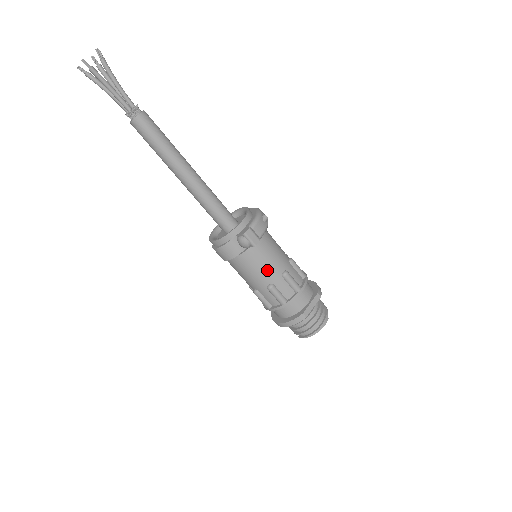
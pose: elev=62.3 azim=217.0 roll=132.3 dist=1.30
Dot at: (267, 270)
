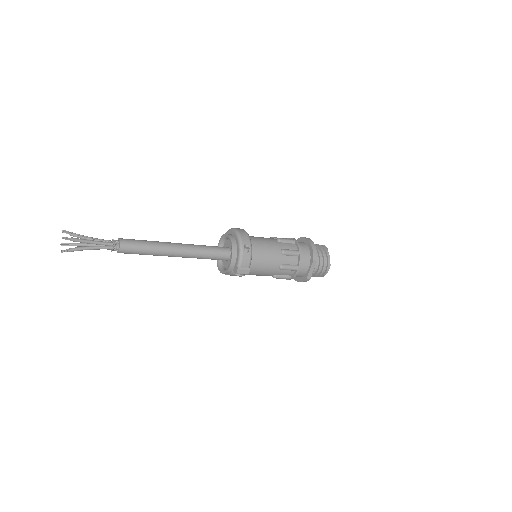
Dot at: (266, 272)
